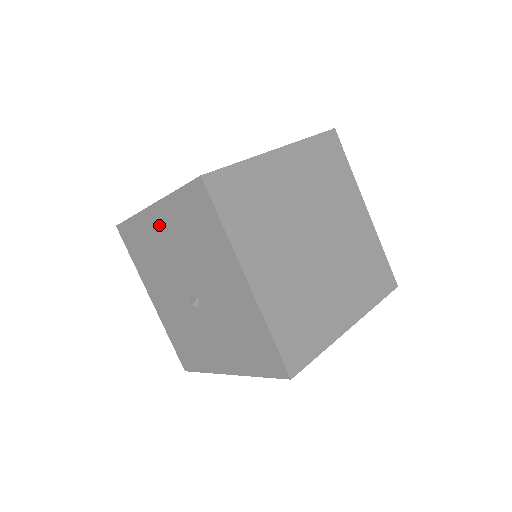
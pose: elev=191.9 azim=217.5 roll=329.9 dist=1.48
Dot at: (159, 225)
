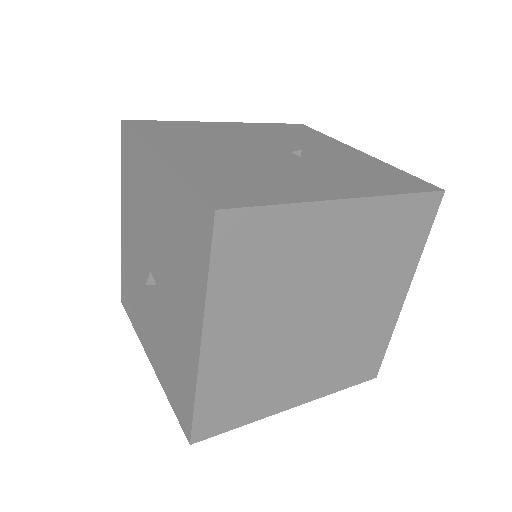
Dot at: (155, 182)
